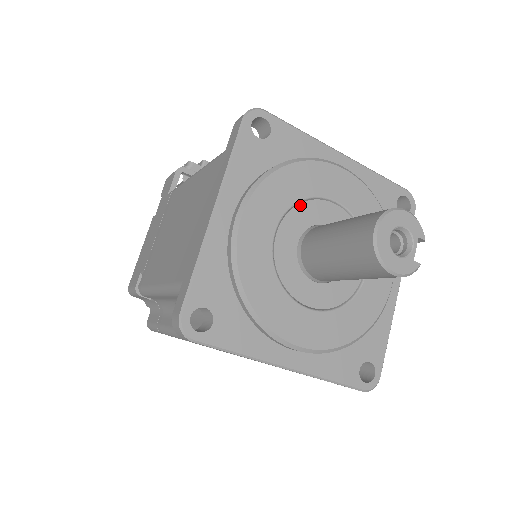
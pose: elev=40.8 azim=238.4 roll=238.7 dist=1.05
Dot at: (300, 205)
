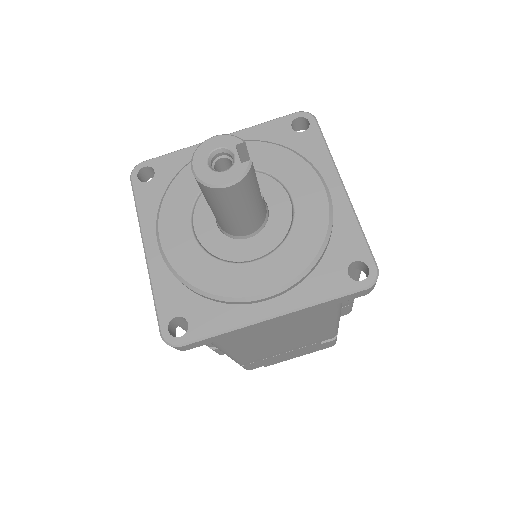
Dot at: (201, 197)
